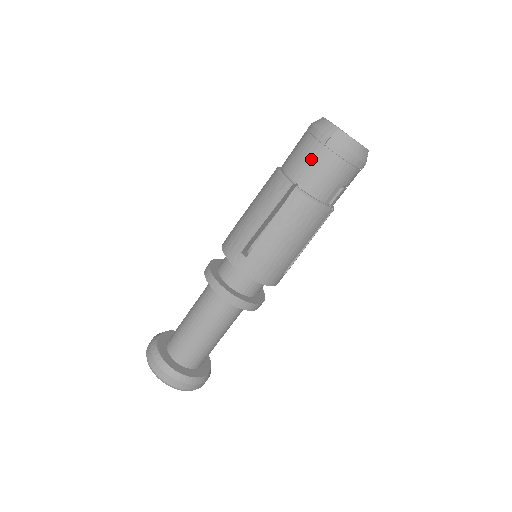
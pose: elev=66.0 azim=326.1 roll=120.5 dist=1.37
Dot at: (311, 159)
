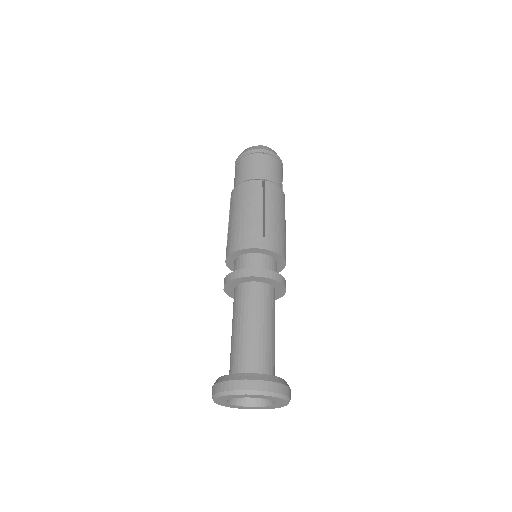
Dot at: (261, 163)
